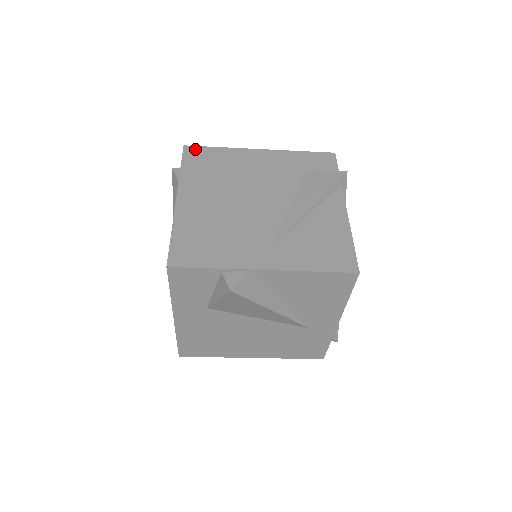
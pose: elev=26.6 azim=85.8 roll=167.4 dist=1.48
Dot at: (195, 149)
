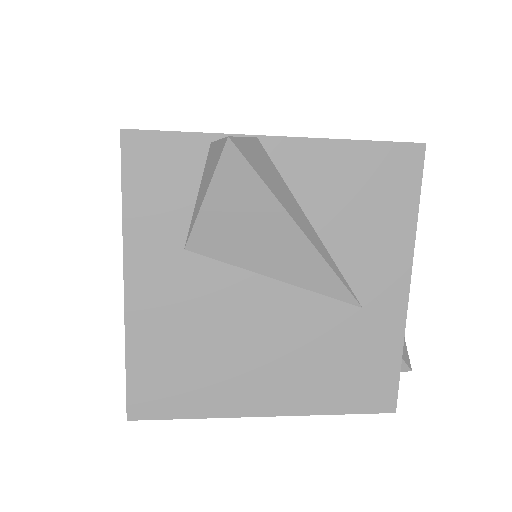
Dot at: occluded
